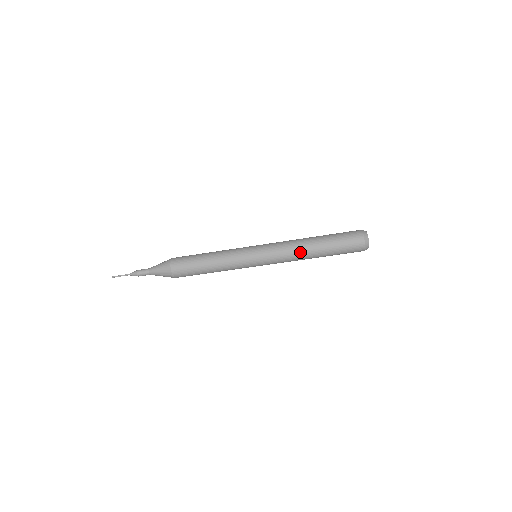
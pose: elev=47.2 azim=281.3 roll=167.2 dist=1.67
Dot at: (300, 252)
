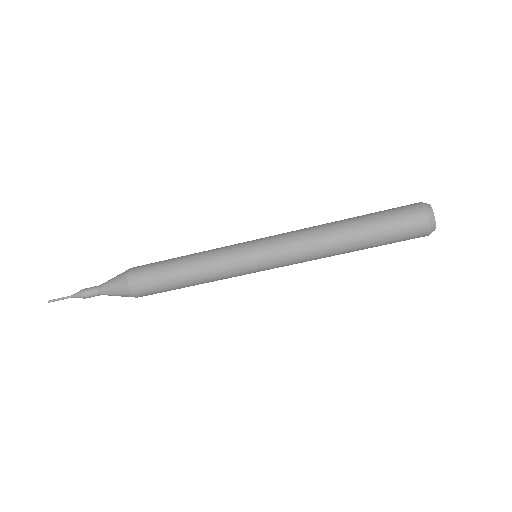
Dot at: (321, 233)
